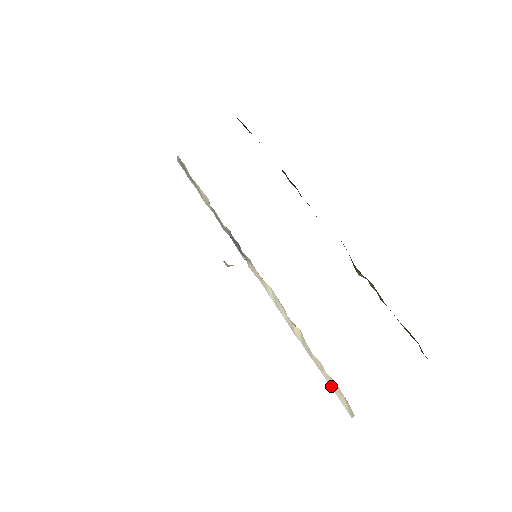
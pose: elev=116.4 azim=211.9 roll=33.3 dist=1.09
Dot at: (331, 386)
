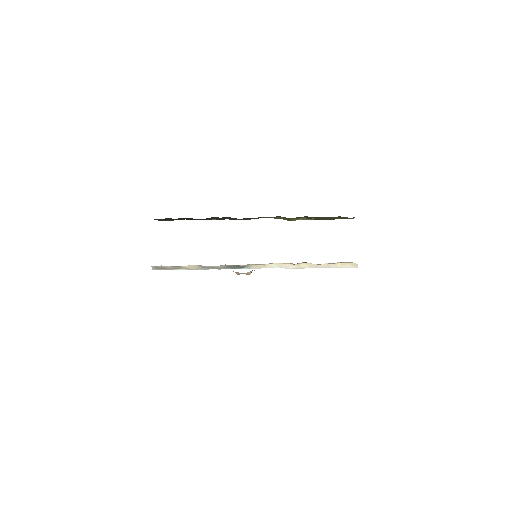
Dot at: (338, 267)
